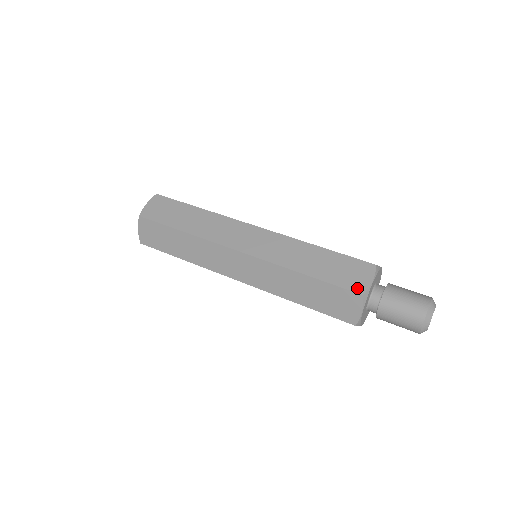
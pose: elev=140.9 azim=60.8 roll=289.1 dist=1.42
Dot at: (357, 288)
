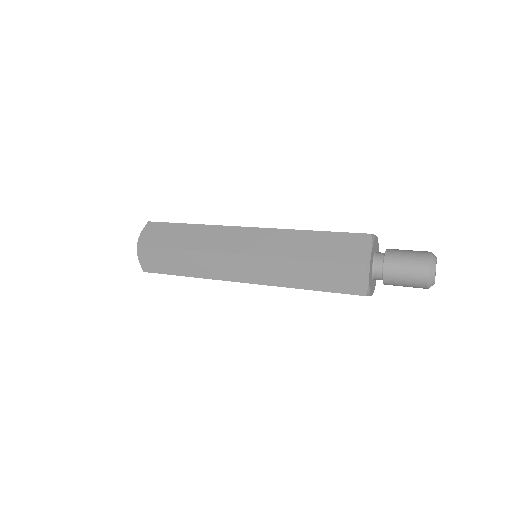
Dot at: (364, 233)
